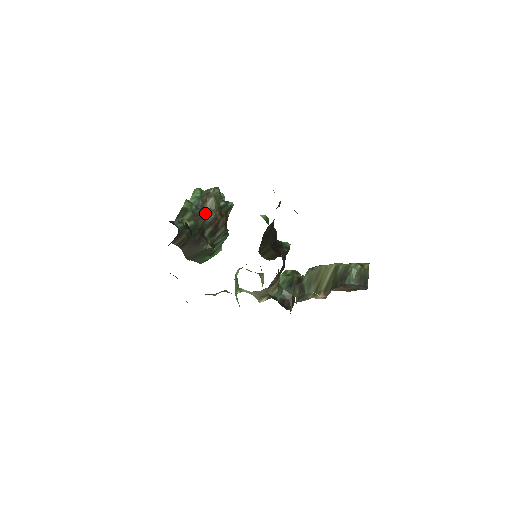
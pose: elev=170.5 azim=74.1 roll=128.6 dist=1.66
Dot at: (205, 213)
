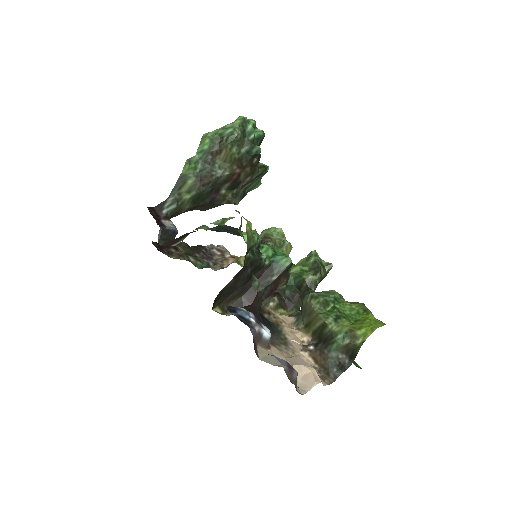
Dot at: (212, 176)
